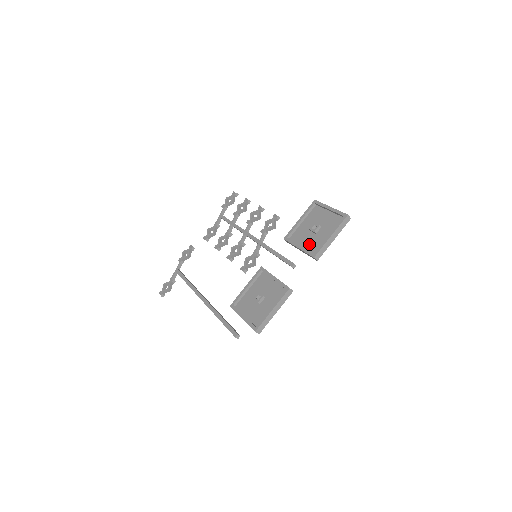
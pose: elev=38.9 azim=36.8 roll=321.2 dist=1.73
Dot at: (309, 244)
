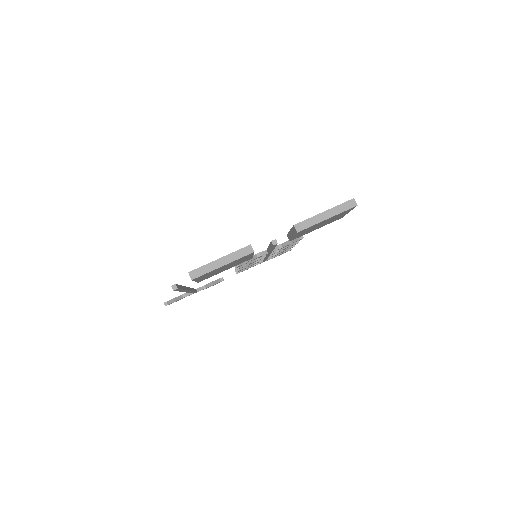
Dot at: occluded
